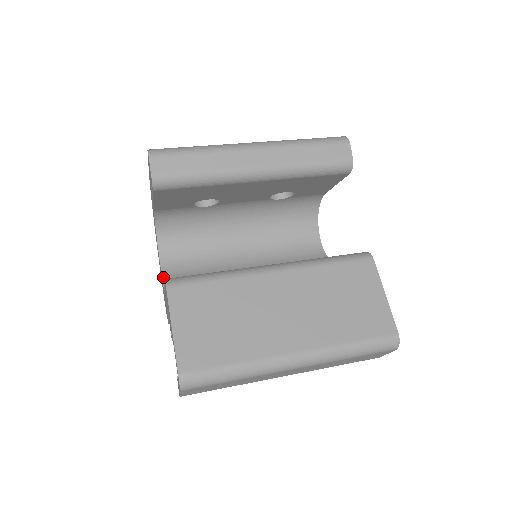
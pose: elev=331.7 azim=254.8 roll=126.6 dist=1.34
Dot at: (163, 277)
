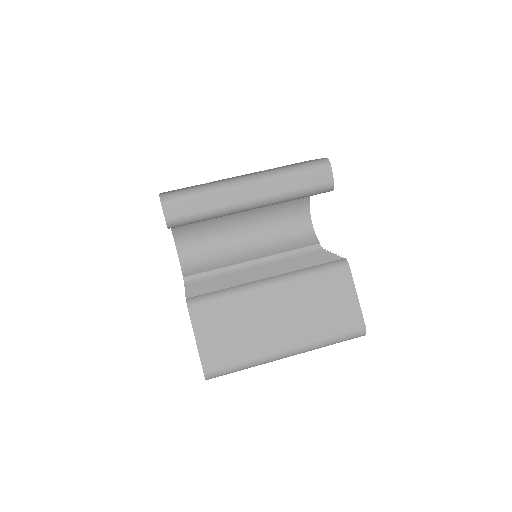
Dot at: (182, 270)
